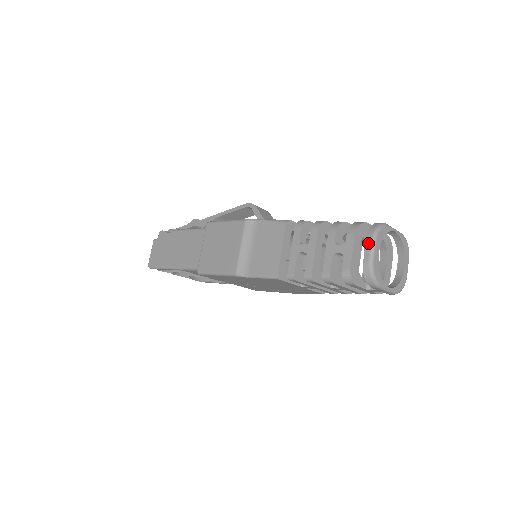
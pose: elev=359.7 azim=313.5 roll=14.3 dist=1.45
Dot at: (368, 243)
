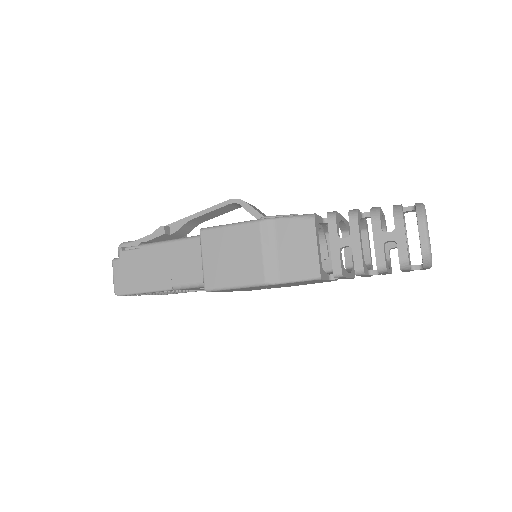
Dot at: (421, 226)
